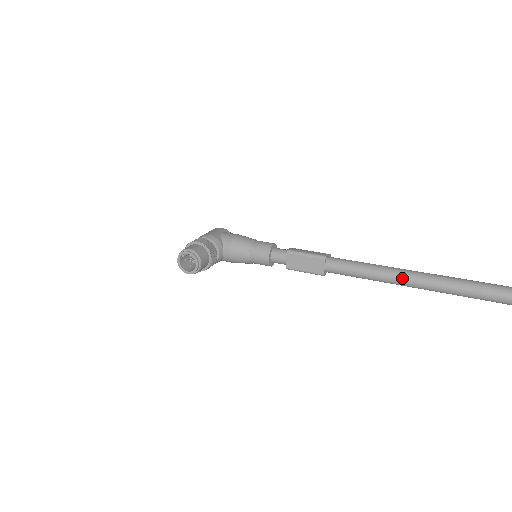
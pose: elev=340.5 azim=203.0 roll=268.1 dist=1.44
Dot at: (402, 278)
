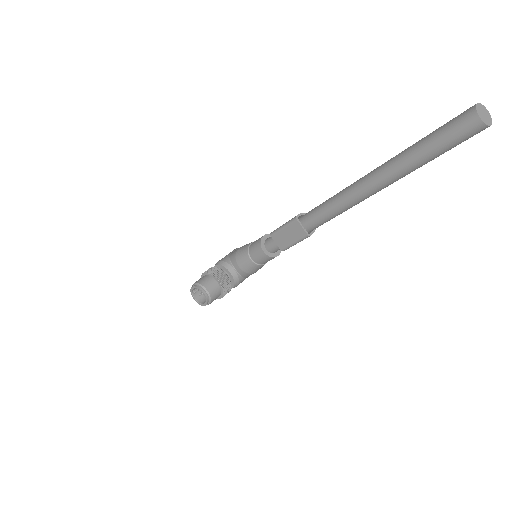
Dot at: (362, 187)
